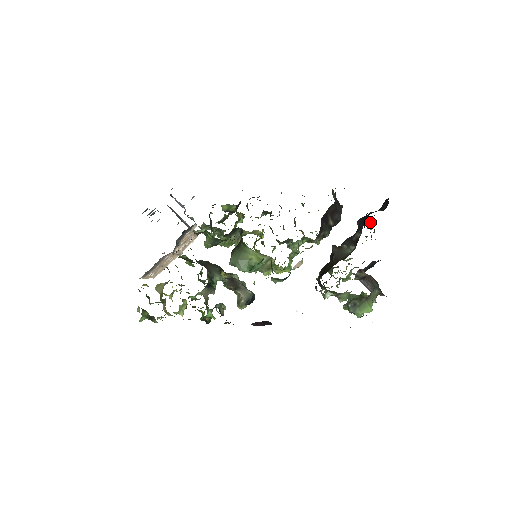
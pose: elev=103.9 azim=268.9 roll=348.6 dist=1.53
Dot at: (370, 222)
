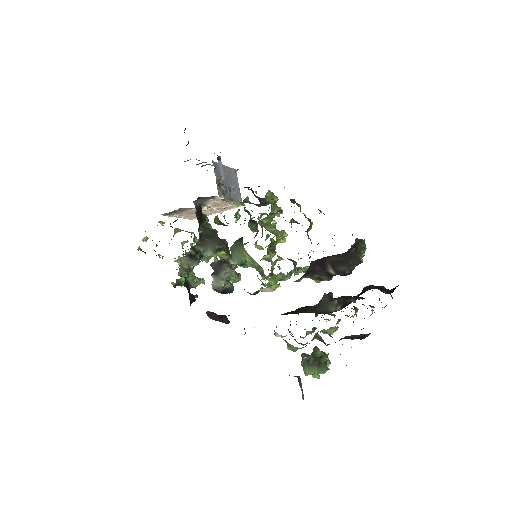
Dot at: occluded
